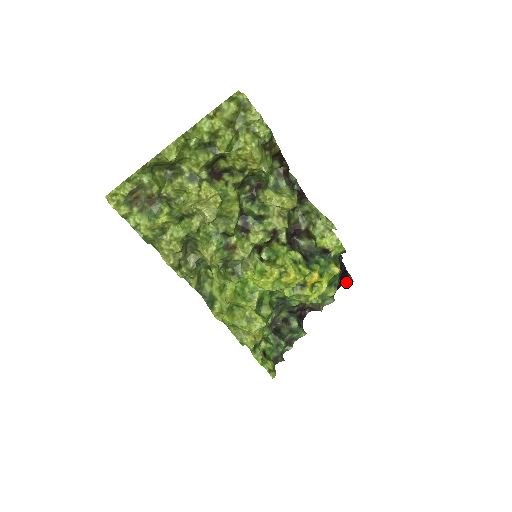
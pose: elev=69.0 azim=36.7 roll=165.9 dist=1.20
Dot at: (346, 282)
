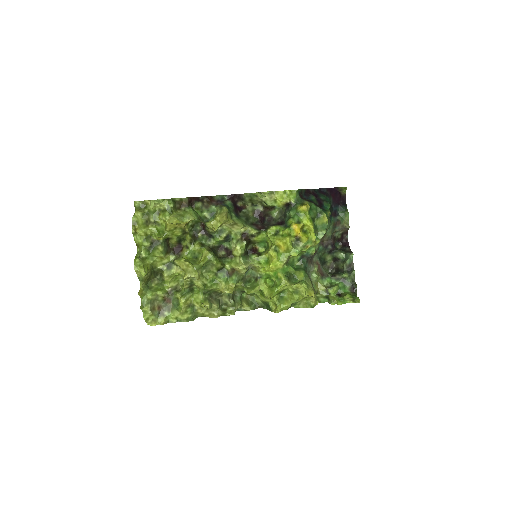
Dot at: (345, 192)
